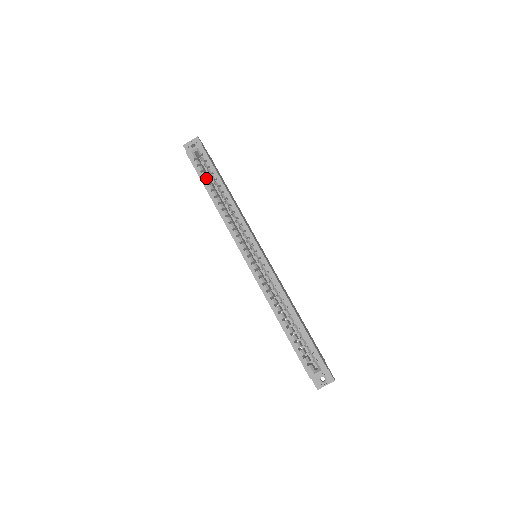
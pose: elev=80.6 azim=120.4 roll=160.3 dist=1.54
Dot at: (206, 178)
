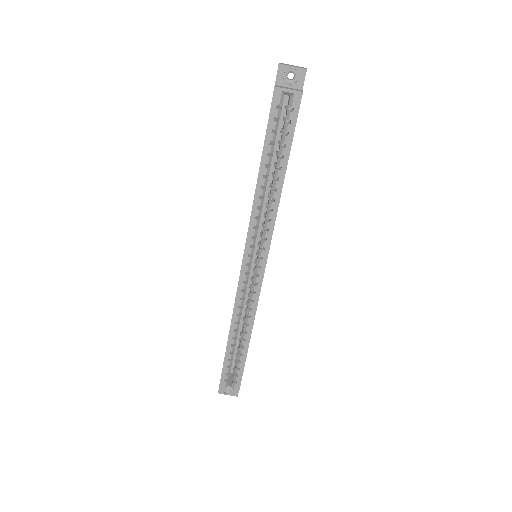
Dot at: (272, 144)
